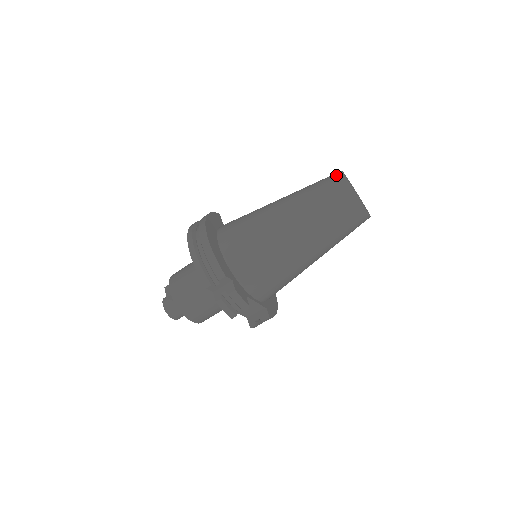
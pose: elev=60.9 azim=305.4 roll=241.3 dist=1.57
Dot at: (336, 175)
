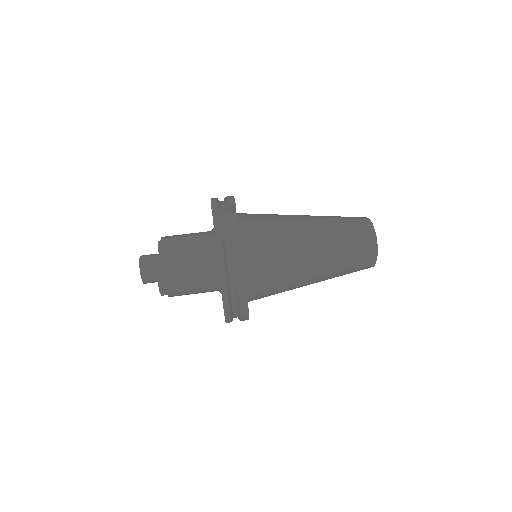
Dot at: occluded
